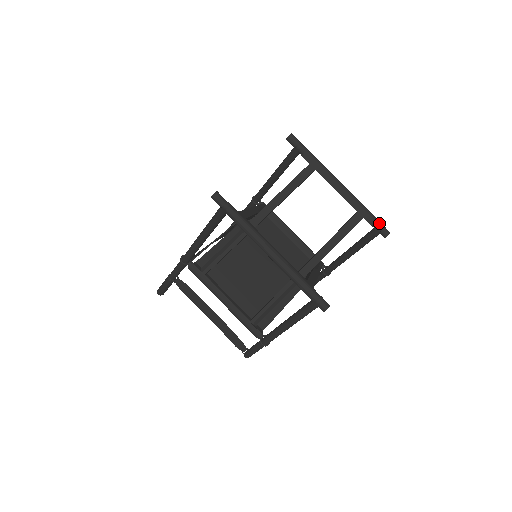
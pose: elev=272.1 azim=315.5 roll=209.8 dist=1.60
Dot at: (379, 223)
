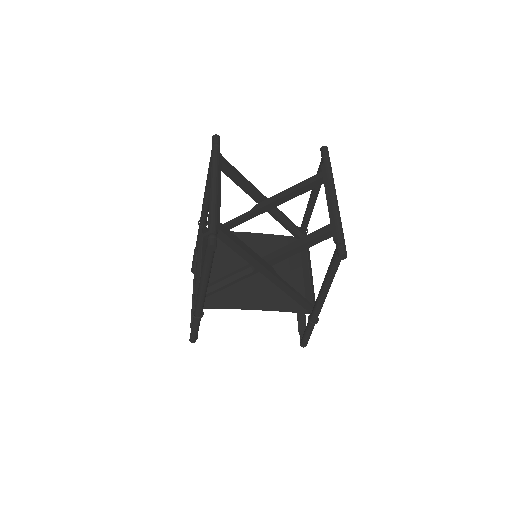
Dot at: (341, 240)
